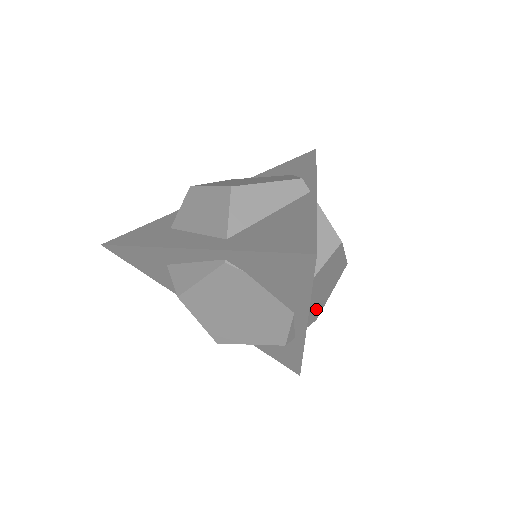
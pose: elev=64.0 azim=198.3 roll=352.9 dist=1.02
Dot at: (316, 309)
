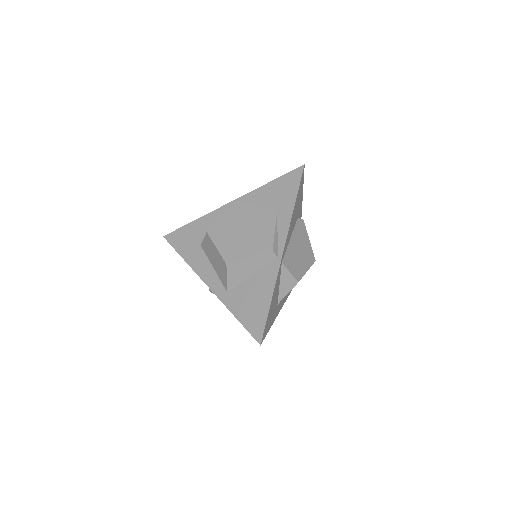
Dot at: occluded
